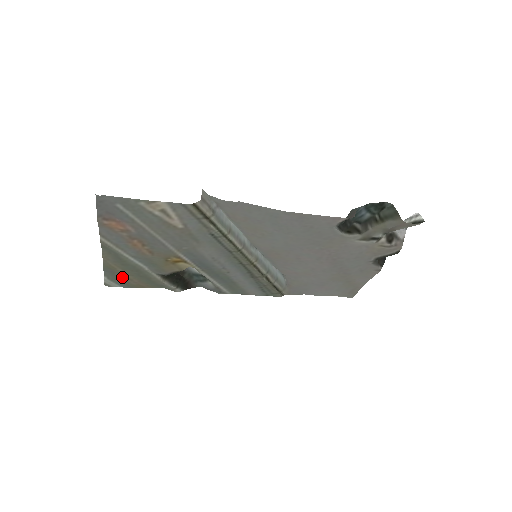
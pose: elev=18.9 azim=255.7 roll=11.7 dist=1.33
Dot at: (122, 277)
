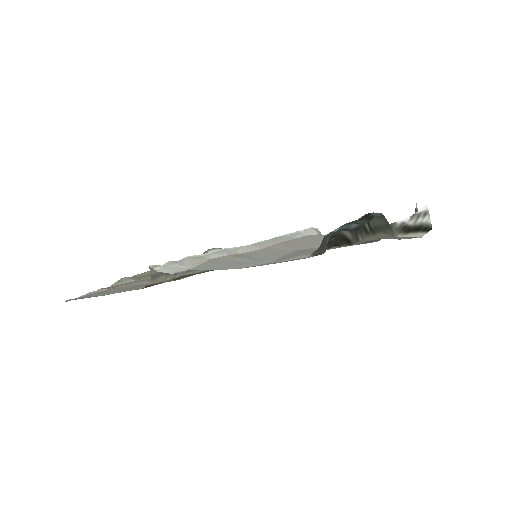
Dot at: occluded
